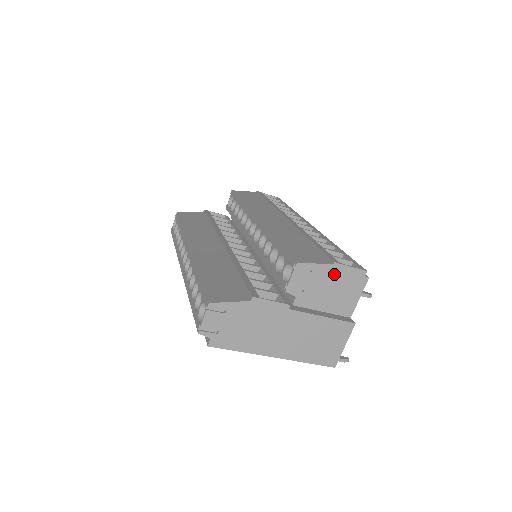
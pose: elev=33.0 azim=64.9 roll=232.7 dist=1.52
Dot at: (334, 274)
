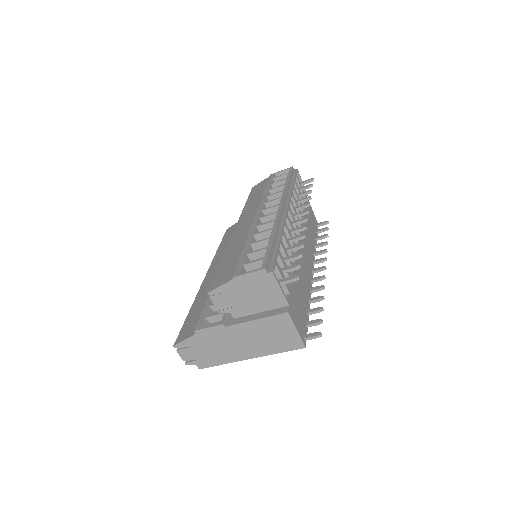
Dot at: (241, 285)
